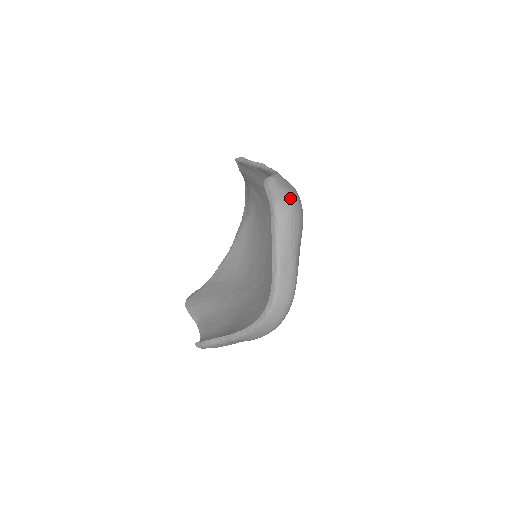
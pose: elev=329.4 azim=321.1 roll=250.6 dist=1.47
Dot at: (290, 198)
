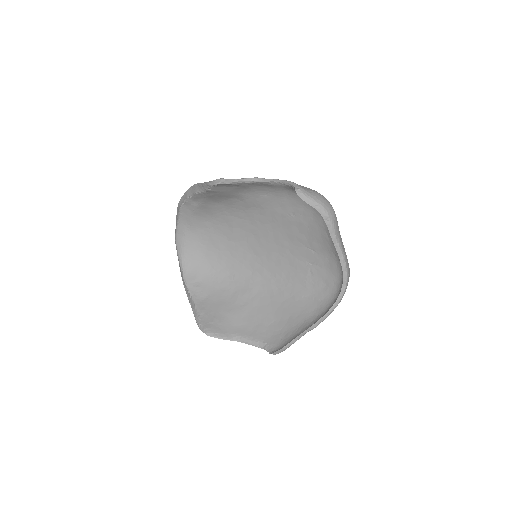
Dot at: (324, 198)
